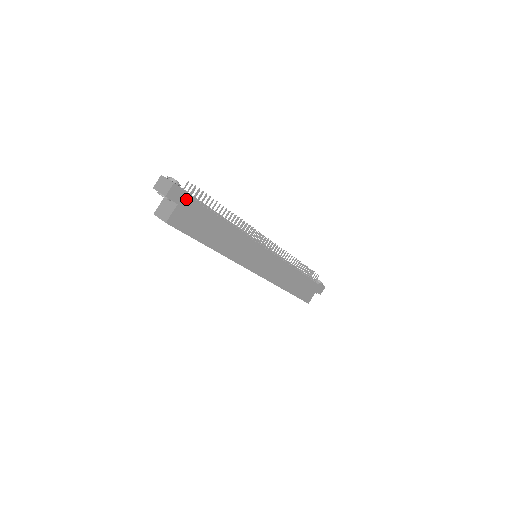
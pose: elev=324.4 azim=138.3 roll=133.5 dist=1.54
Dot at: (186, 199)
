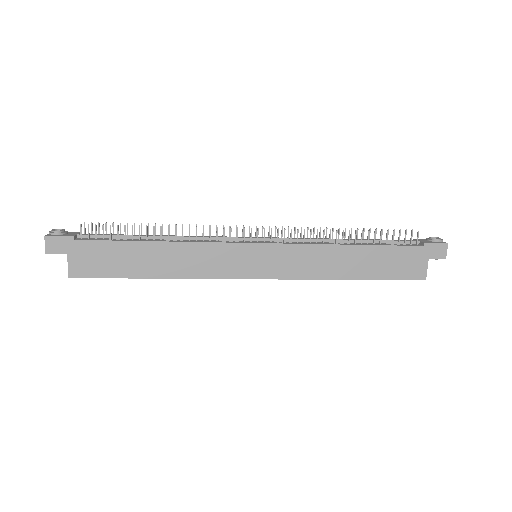
Dot at: (74, 244)
